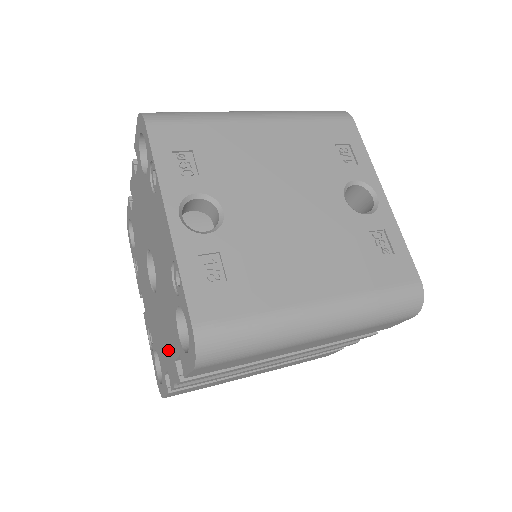
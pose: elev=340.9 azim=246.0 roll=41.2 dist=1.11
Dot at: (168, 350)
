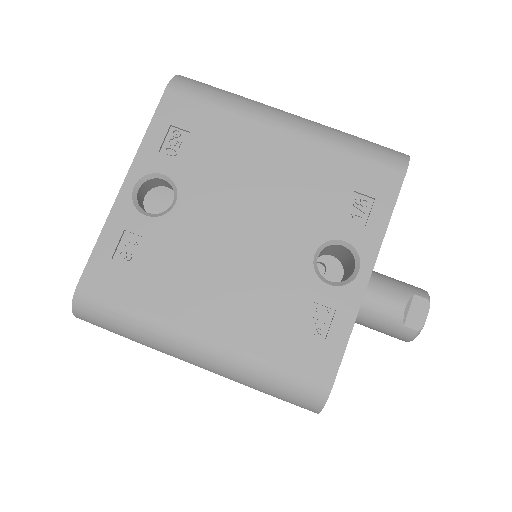
Dot at: occluded
